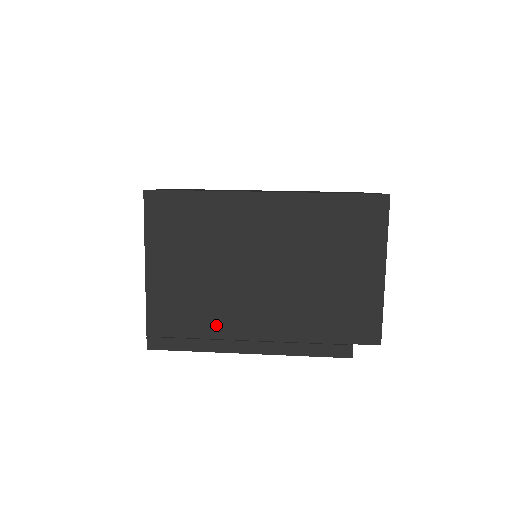
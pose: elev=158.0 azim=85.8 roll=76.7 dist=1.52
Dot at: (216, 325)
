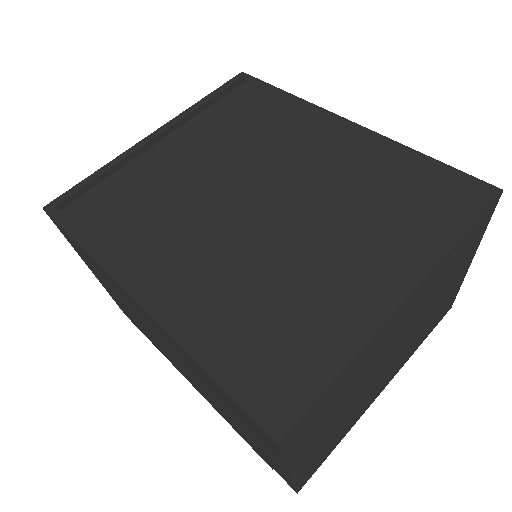
Dot at: (158, 346)
